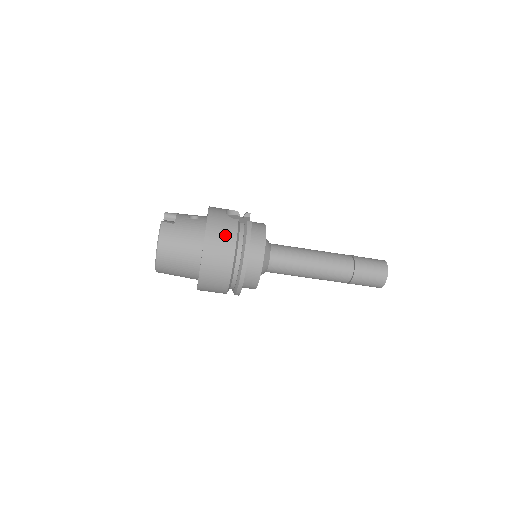
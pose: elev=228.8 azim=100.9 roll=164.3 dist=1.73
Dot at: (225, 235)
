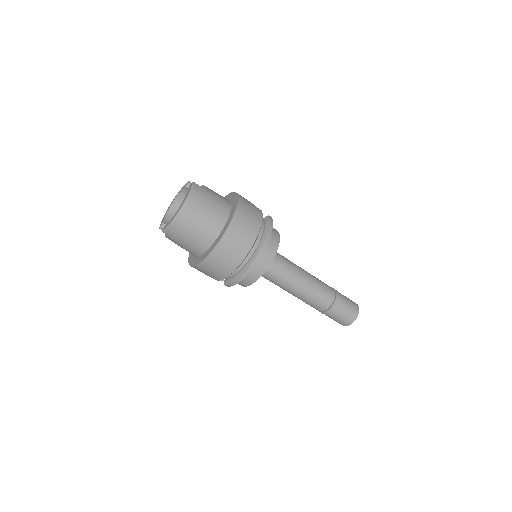
Dot at: (253, 215)
